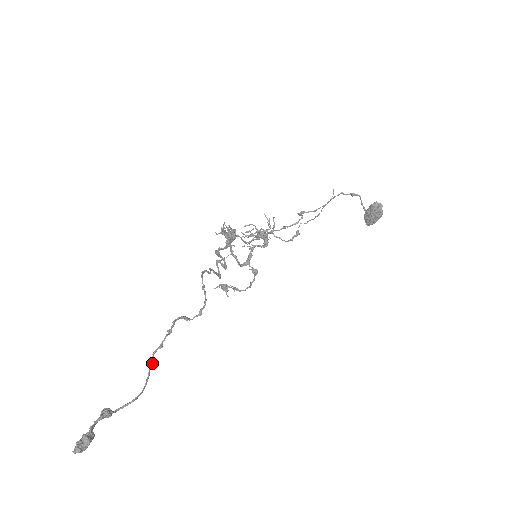
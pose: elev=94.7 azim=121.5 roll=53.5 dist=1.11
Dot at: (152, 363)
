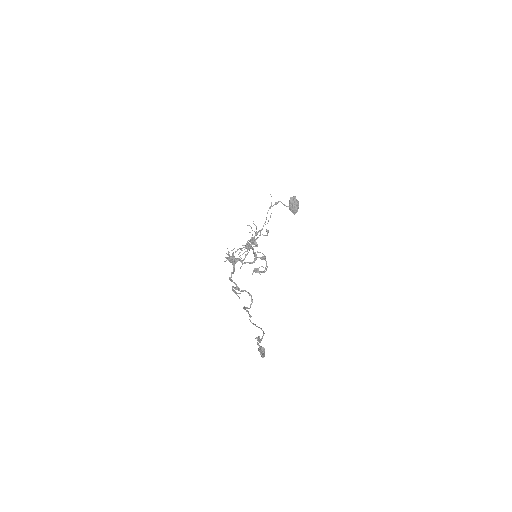
Dot at: (254, 324)
